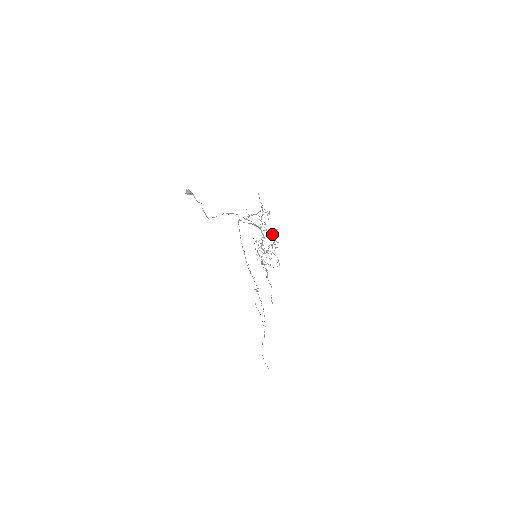
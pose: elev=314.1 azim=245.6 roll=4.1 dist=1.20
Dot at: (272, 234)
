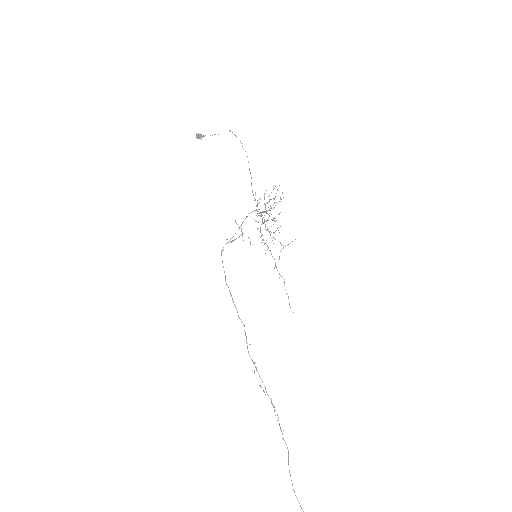
Dot at: (273, 189)
